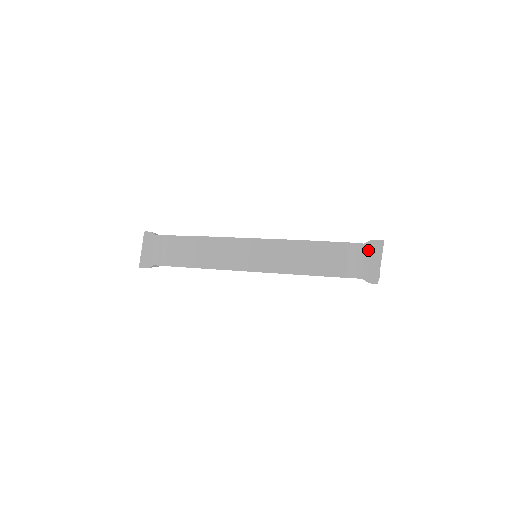
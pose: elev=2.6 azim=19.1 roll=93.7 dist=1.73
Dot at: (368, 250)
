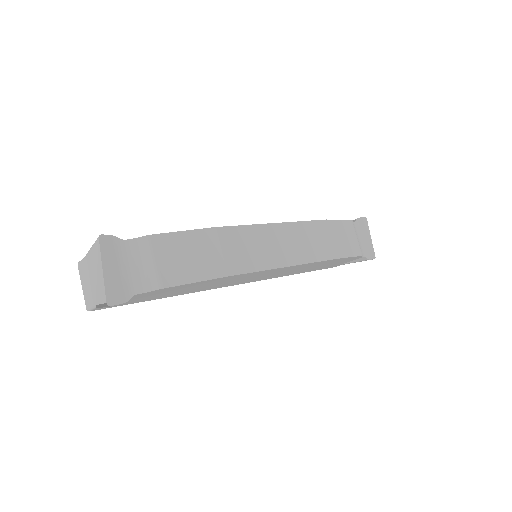
Dot at: (359, 228)
